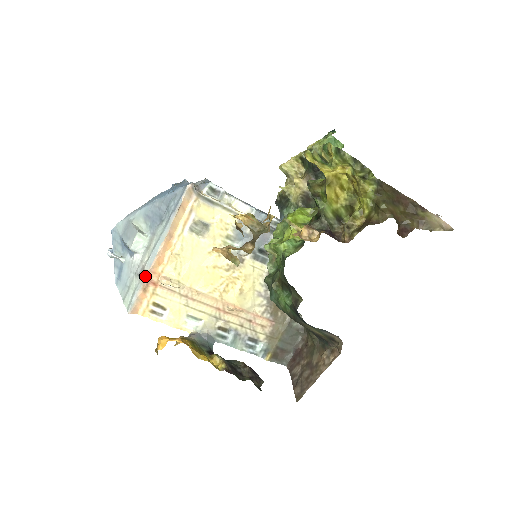
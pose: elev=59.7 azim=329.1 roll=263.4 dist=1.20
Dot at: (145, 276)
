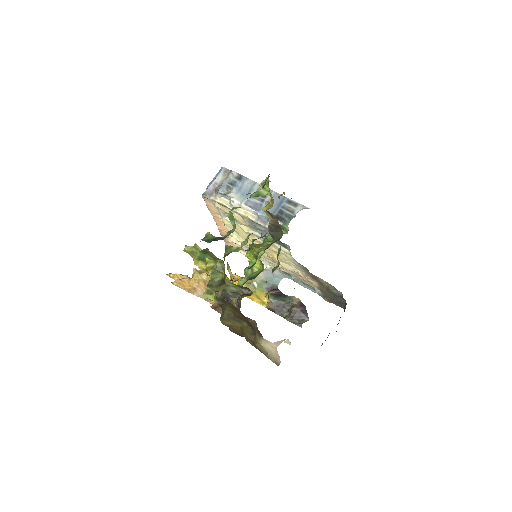
Dot at: (220, 234)
